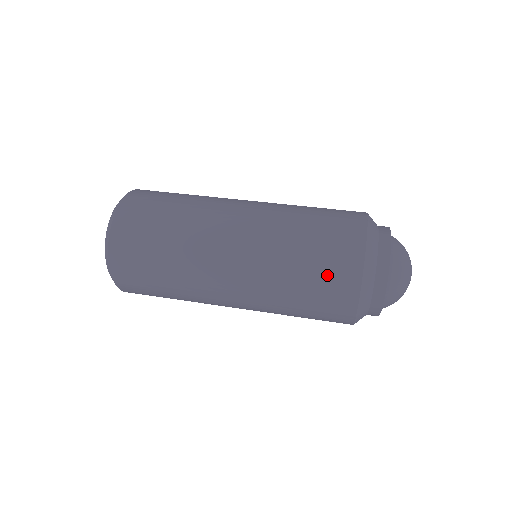
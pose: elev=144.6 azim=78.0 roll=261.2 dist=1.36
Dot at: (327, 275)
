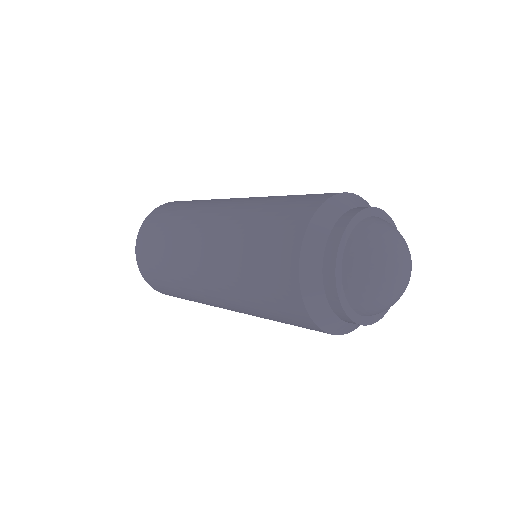
Dot at: (297, 201)
